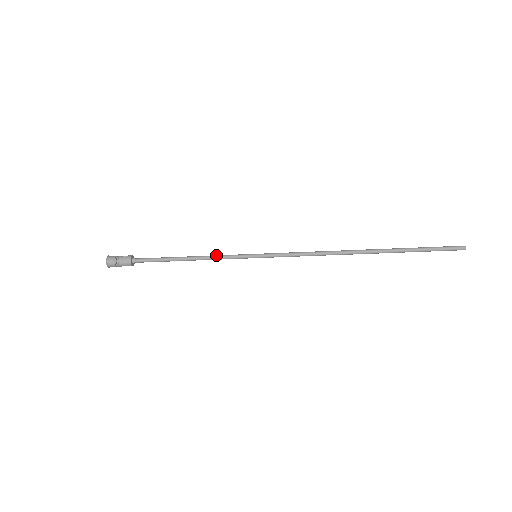
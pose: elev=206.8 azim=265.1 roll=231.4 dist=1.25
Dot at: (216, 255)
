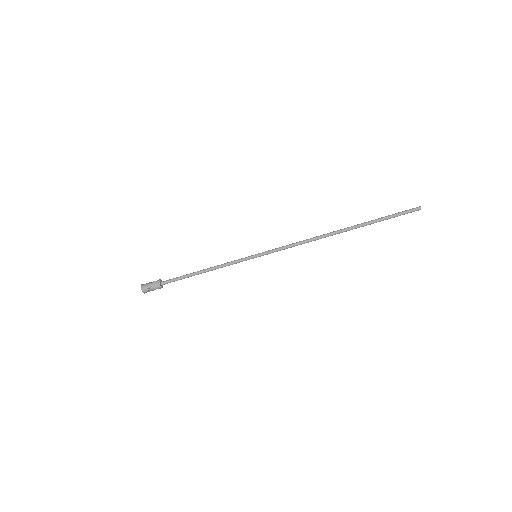
Dot at: (225, 263)
